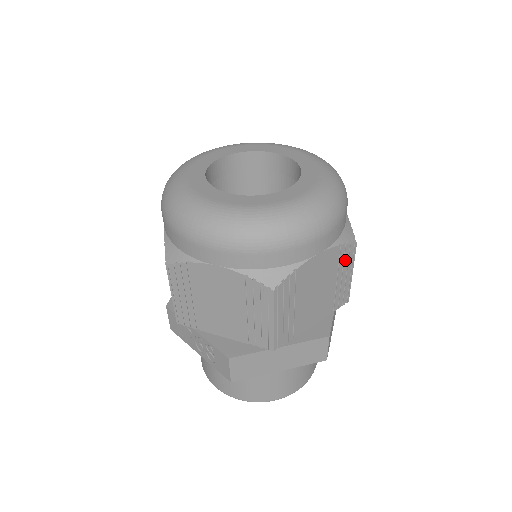
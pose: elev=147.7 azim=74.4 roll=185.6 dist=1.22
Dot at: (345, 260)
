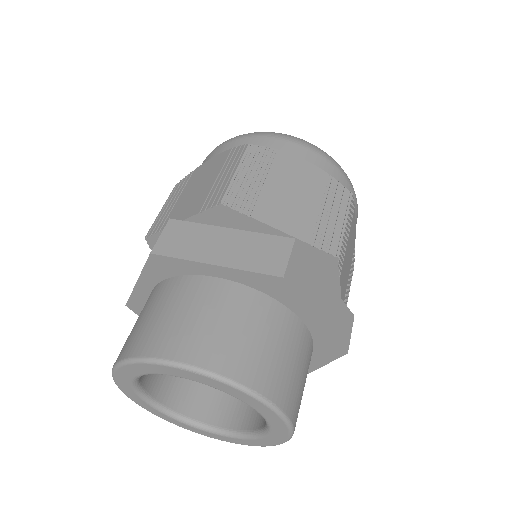
Dot at: (336, 197)
